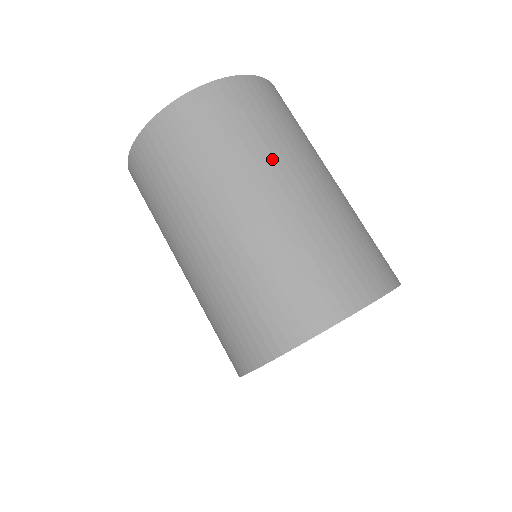
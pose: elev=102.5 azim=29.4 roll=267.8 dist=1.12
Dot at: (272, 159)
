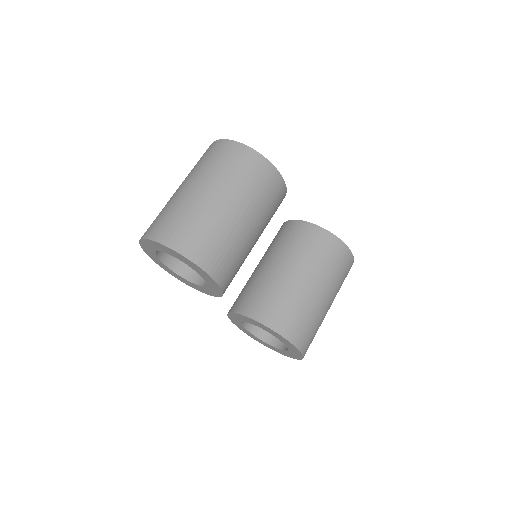
Dot at: (197, 175)
